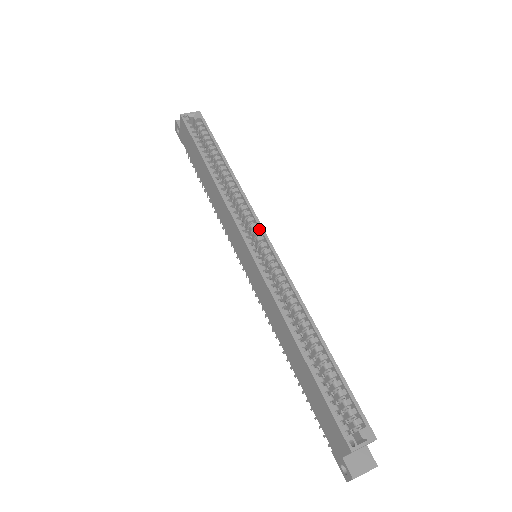
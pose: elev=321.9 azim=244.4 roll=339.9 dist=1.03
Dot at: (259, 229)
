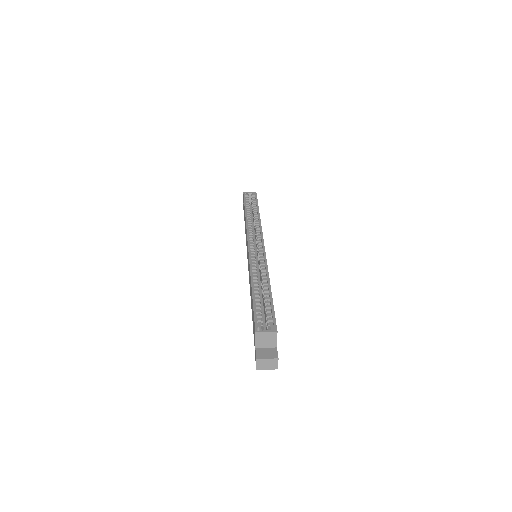
Dot at: (261, 239)
